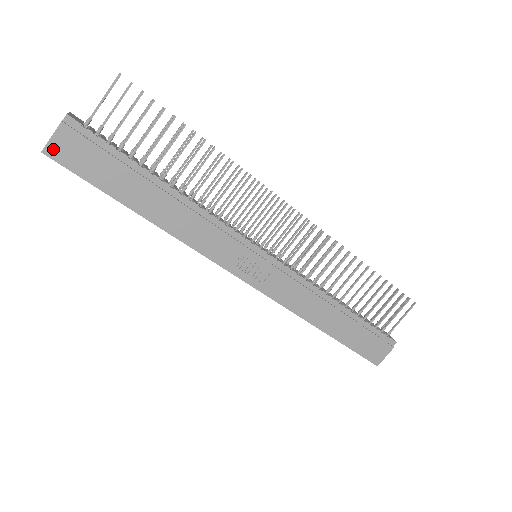
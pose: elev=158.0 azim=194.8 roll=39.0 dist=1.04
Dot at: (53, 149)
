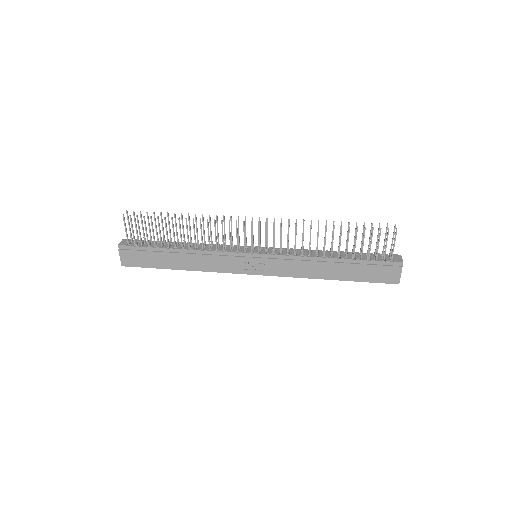
Dot at: (124, 262)
